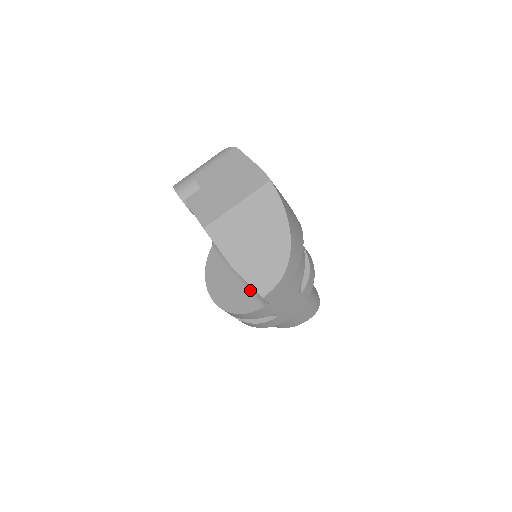
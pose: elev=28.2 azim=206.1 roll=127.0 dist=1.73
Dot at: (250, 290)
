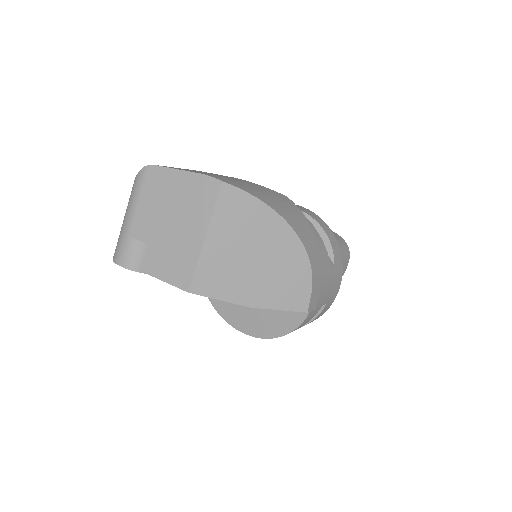
Dot at: occluded
